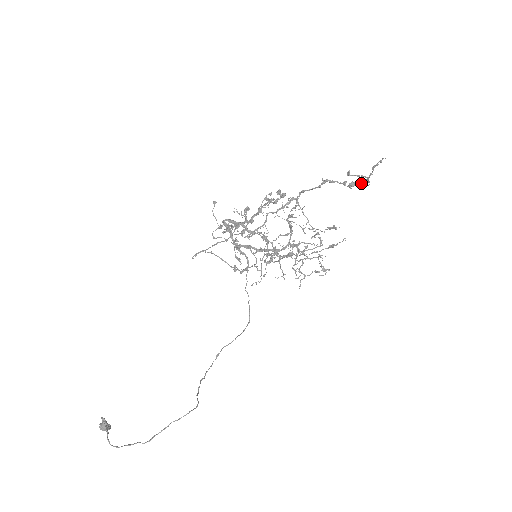
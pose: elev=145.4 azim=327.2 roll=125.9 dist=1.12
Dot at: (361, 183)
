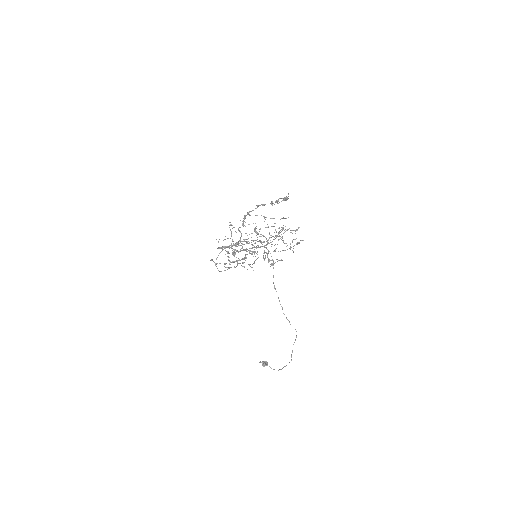
Dot at: occluded
